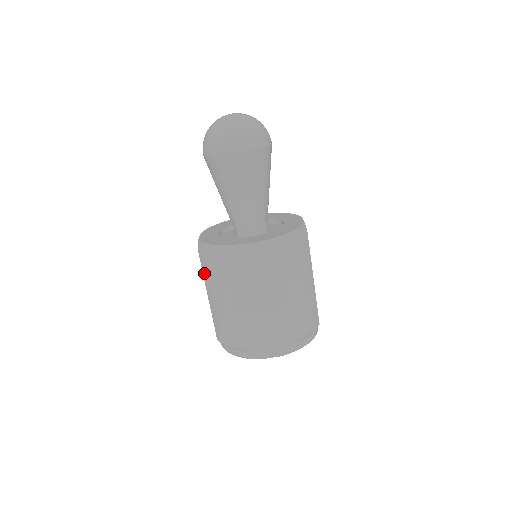
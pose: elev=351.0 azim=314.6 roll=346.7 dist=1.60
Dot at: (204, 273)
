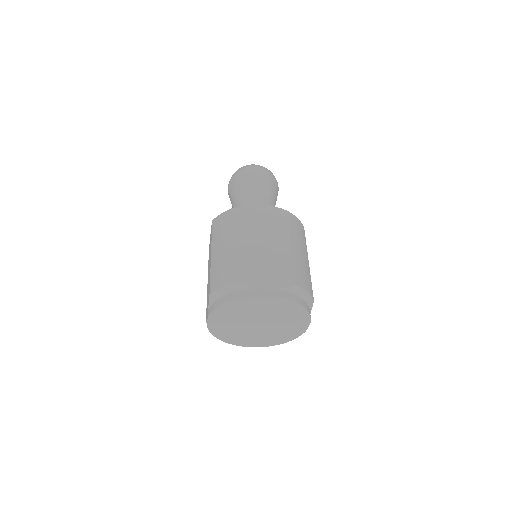
Dot at: (214, 234)
